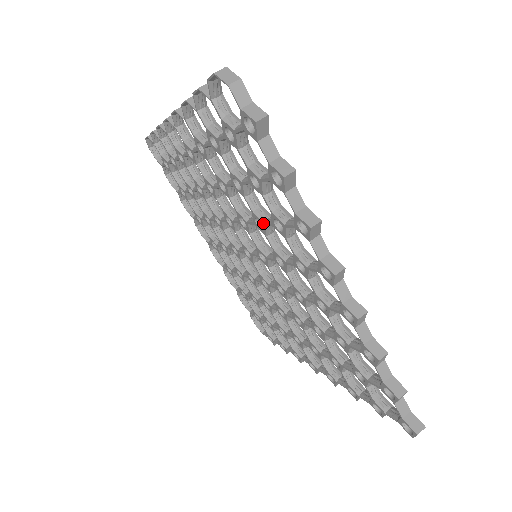
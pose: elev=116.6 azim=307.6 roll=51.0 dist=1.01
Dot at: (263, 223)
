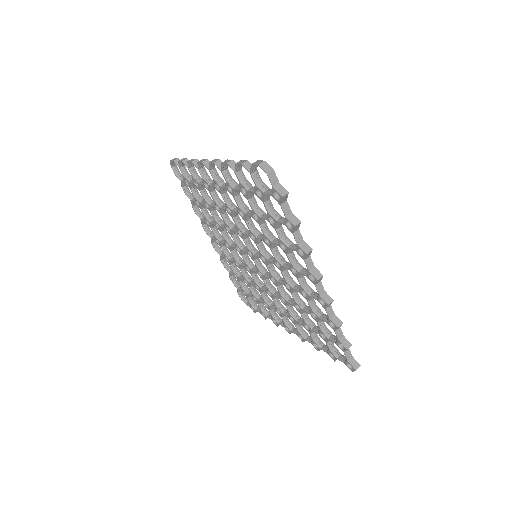
Dot at: (271, 242)
